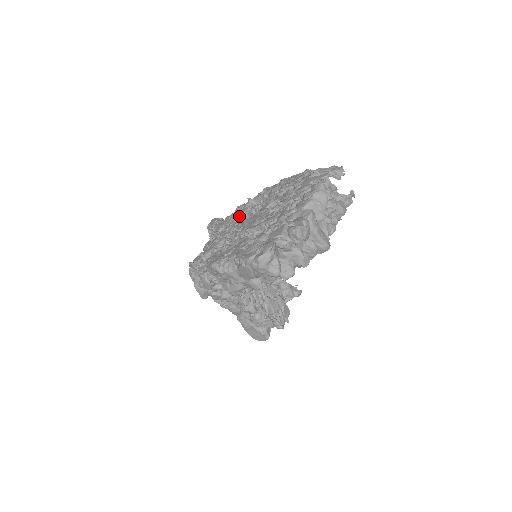
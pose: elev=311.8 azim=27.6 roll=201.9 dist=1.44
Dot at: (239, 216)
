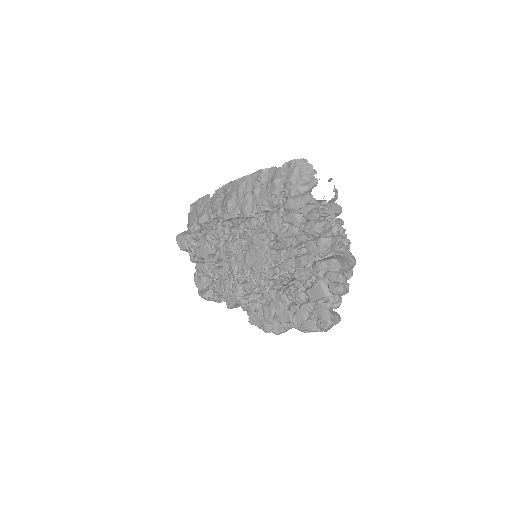
Dot at: (224, 246)
